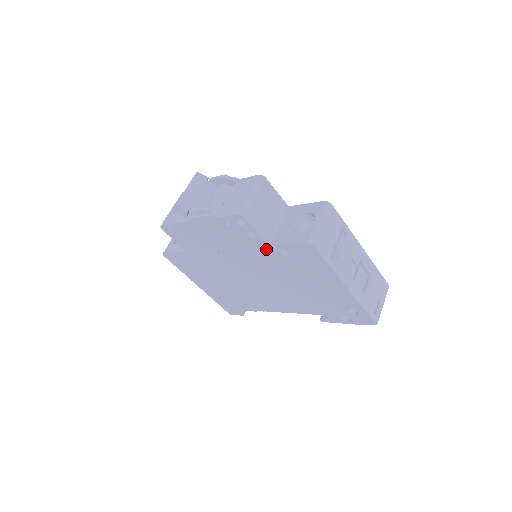
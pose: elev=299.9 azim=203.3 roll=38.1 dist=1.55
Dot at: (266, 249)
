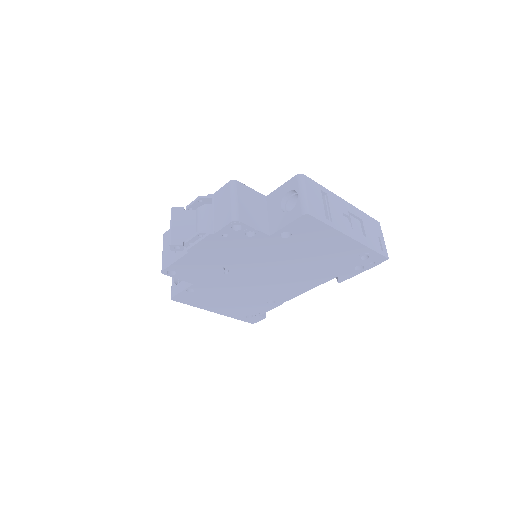
Dot at: (268, 241)
